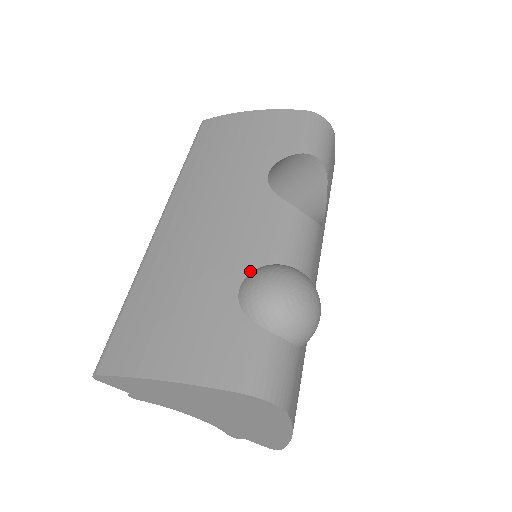
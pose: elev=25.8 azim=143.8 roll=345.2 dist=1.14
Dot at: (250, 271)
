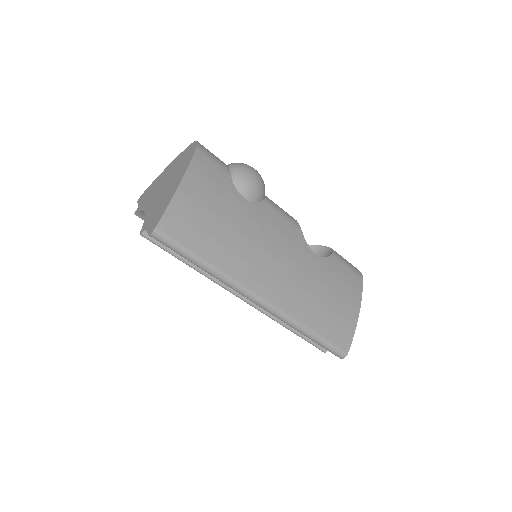
Dot at: occluded
